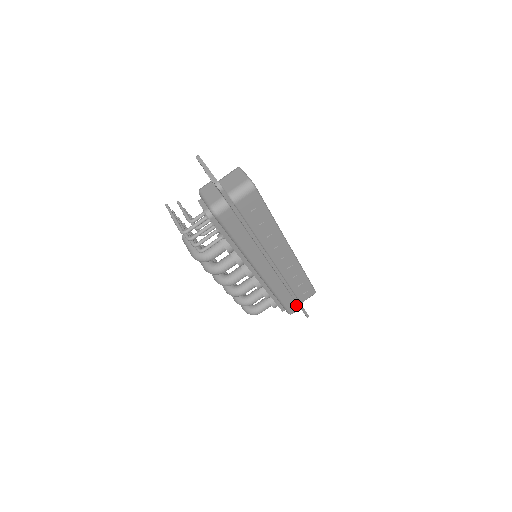
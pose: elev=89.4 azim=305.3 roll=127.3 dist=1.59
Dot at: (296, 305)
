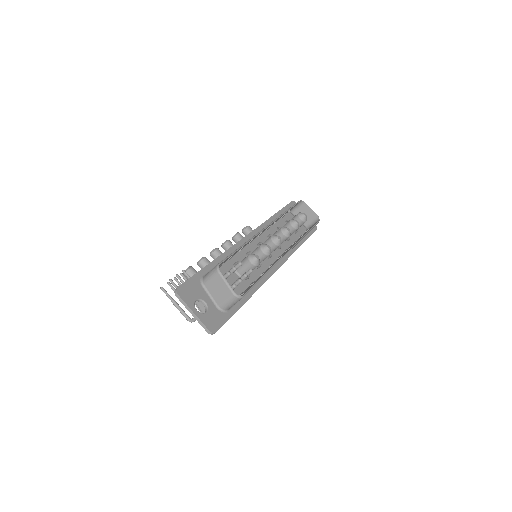
Dot at: occluded
